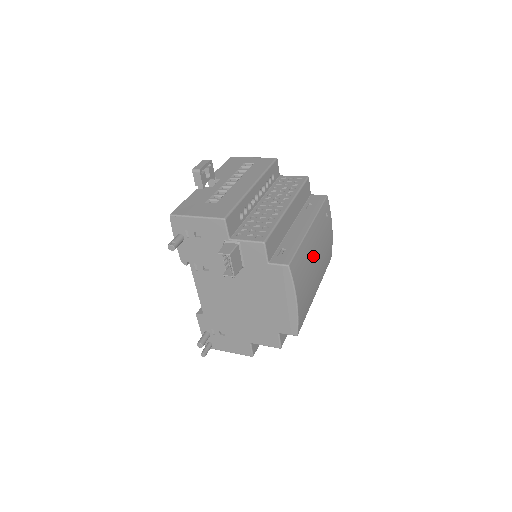
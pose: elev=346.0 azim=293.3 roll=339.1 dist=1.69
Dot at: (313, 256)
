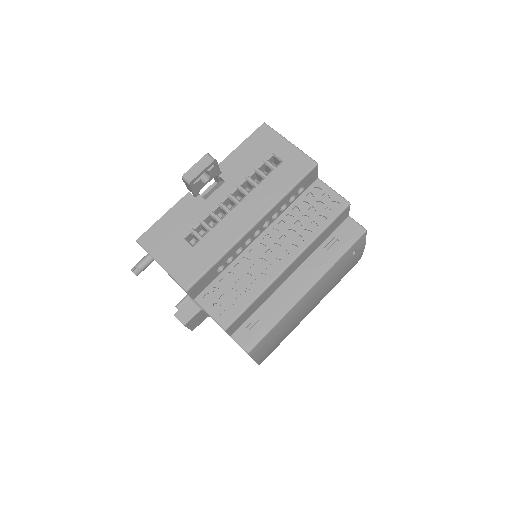
Dot at: (305, 309)
